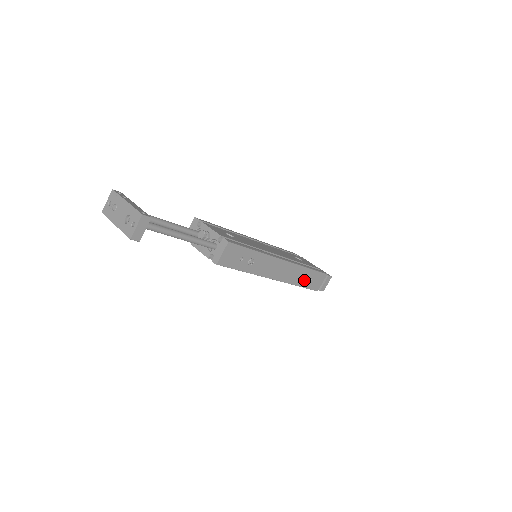
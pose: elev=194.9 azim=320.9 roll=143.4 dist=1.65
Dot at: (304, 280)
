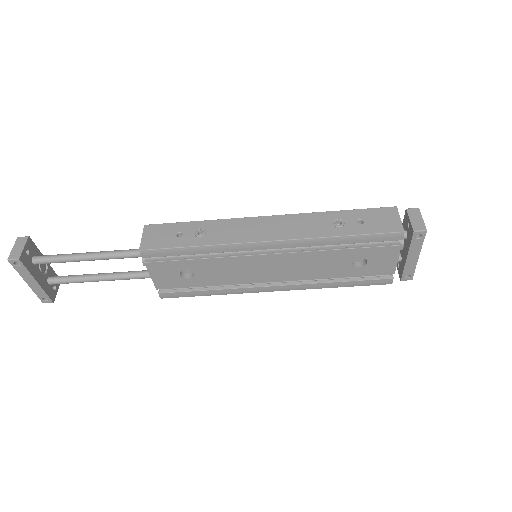
Dot at: (345, 226)
